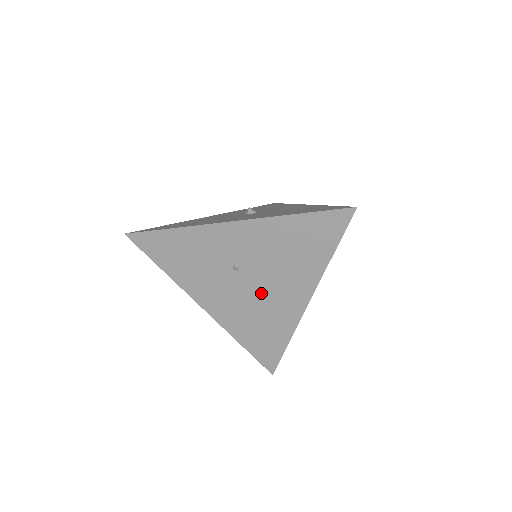
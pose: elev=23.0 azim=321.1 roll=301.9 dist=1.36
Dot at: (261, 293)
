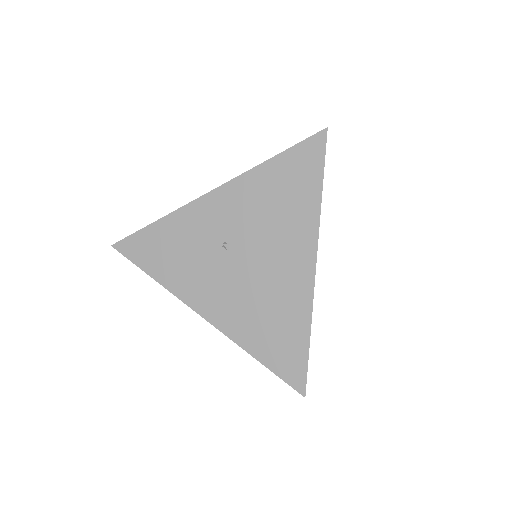
Dot at: (260, 271)
